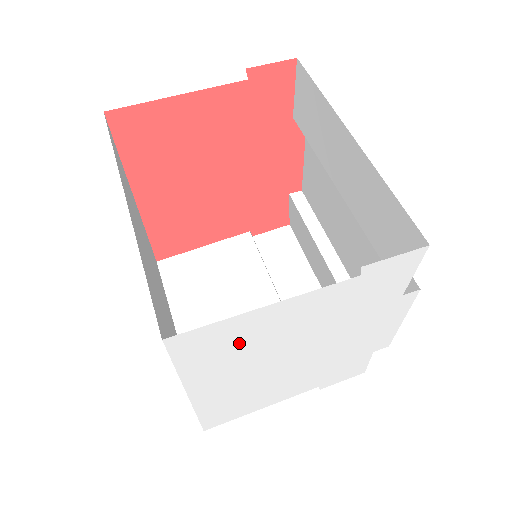
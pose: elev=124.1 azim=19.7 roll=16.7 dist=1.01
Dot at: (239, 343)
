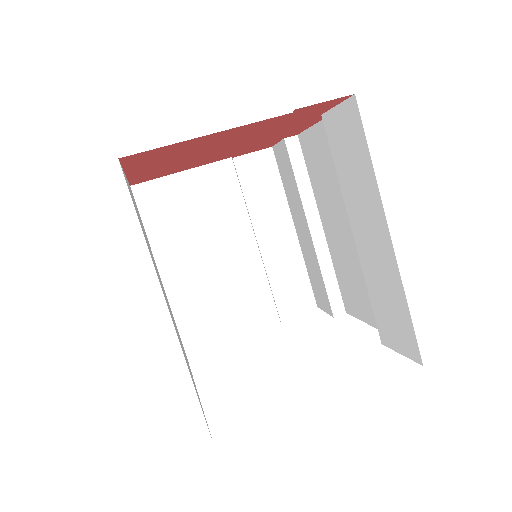
Dot at: occluded
